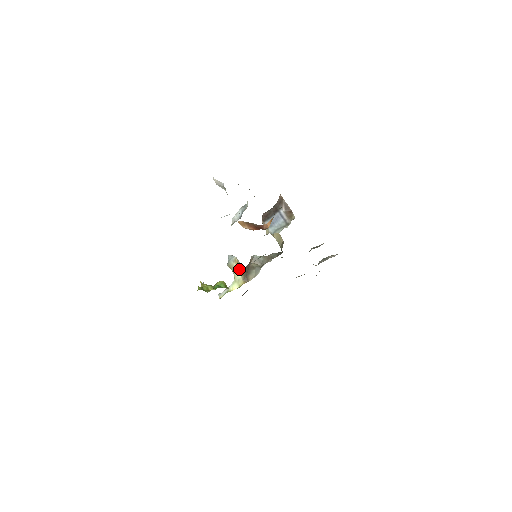
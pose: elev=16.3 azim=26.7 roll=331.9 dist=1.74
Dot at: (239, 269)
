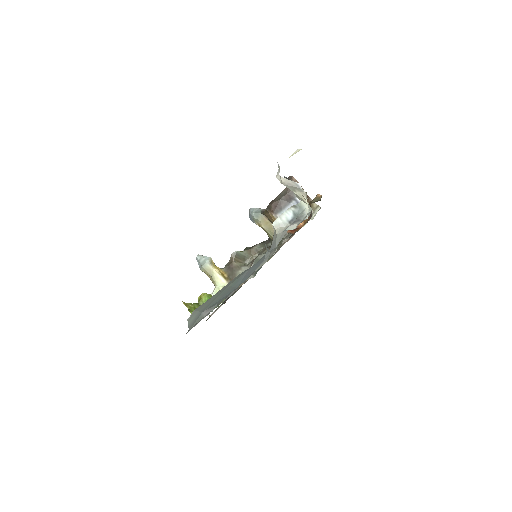
Dot at: (220, 272)
